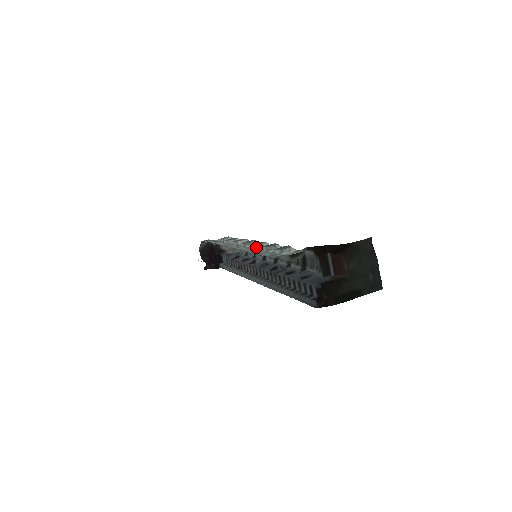
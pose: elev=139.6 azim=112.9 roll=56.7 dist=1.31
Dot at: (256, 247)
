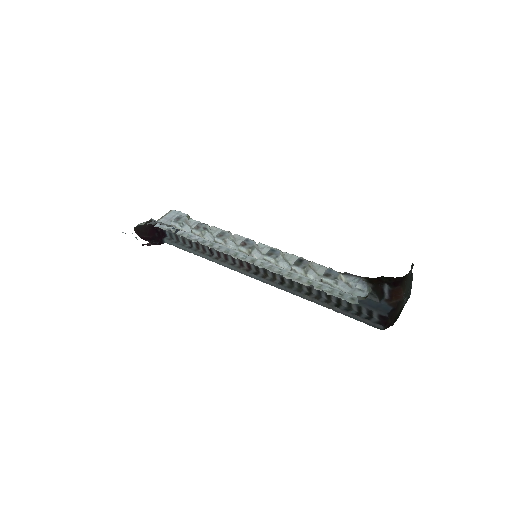
Dot at: (279, 262)
